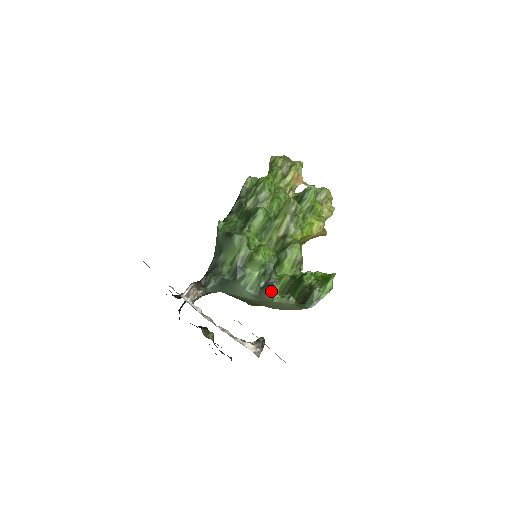
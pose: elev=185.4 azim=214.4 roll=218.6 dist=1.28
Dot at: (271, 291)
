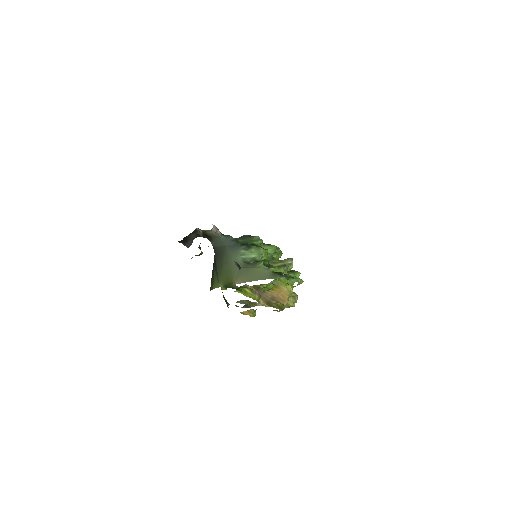
Dot at: (260, 262)
